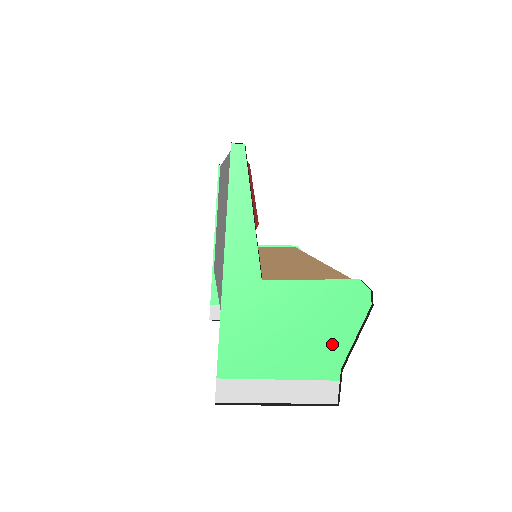
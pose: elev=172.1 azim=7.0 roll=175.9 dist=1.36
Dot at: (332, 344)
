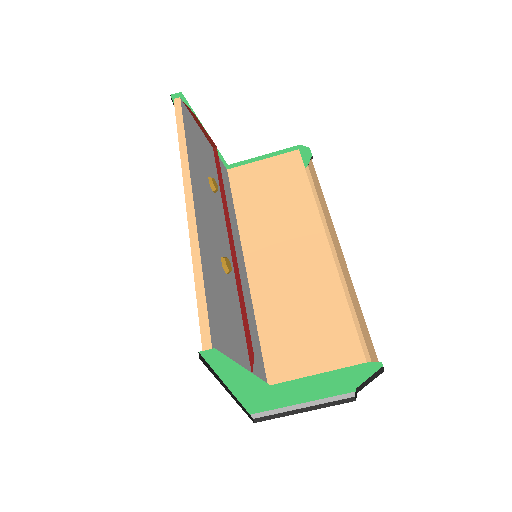
Dot at: (346, 385)
